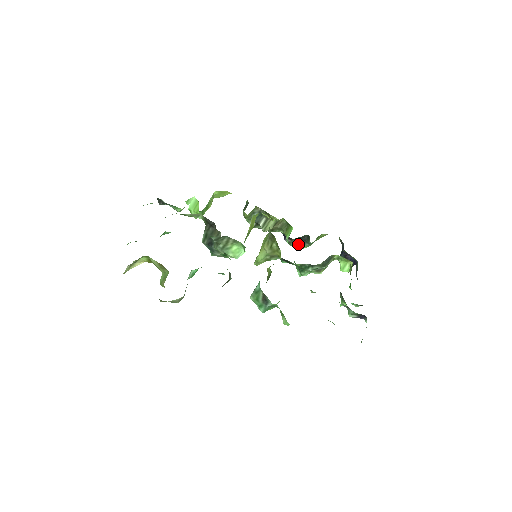
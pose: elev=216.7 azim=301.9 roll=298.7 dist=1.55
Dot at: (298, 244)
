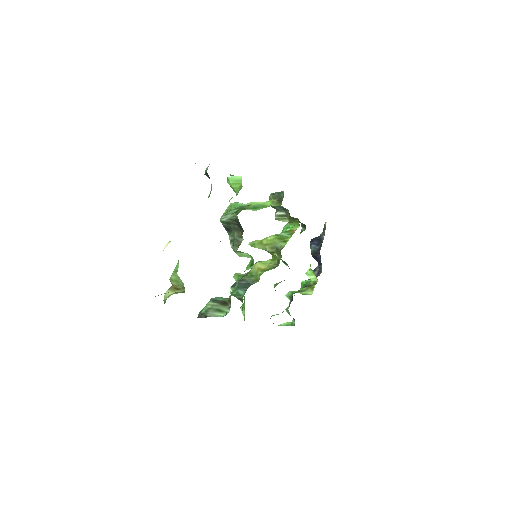
Dot at: occluded
